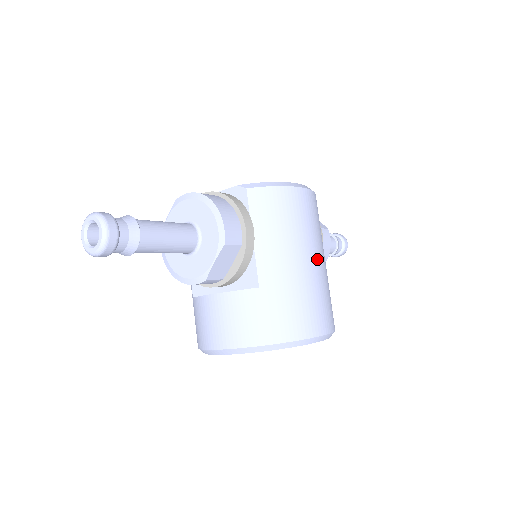
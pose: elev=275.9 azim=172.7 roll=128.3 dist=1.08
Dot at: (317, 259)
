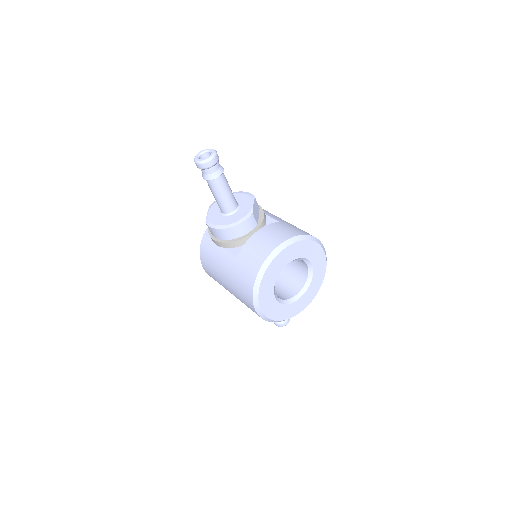
Dot at: occluded
